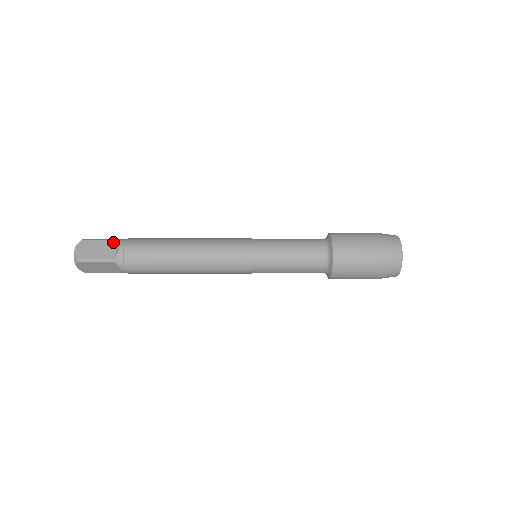
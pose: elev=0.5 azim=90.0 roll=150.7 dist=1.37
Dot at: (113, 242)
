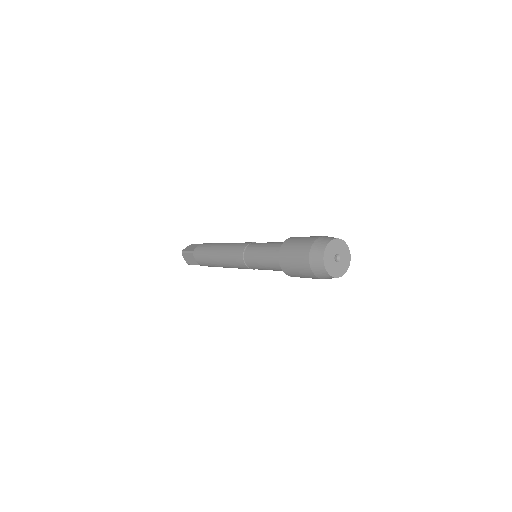
Dot at: occluded
